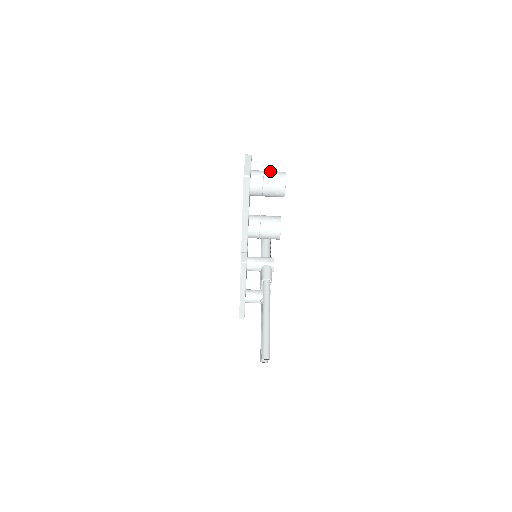
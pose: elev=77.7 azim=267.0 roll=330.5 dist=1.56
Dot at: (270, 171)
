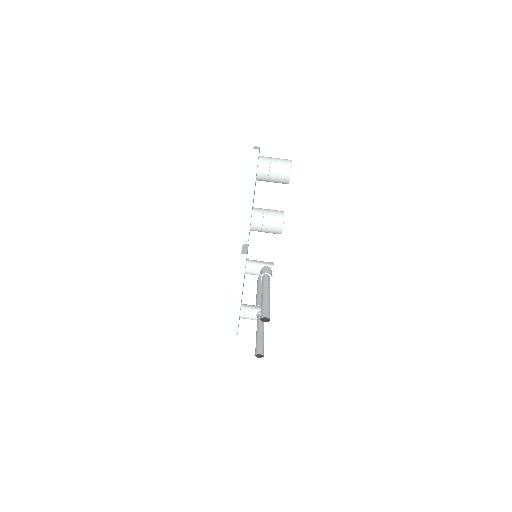
Dot at: (277, 158)
